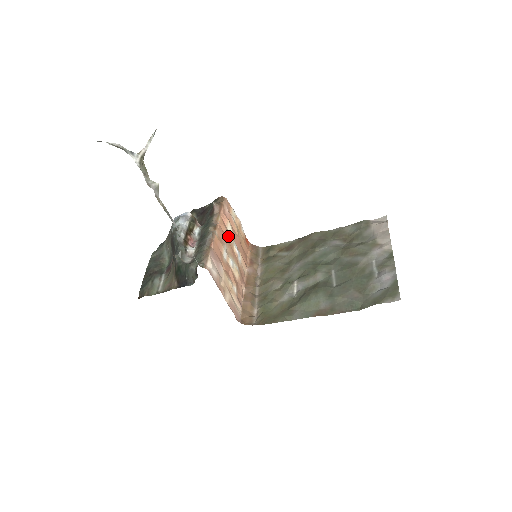
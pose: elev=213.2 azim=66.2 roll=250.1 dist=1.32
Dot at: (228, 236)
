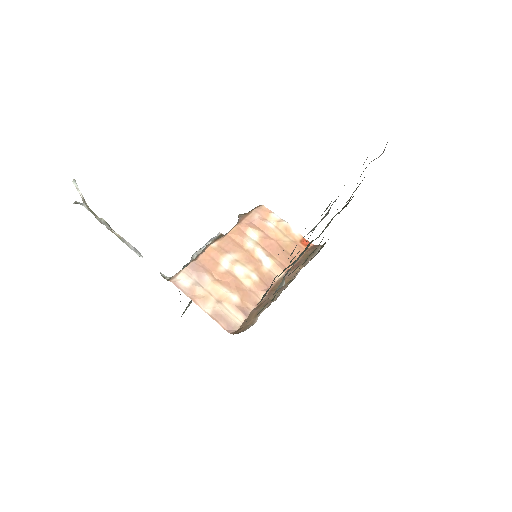
Dot at: (245, 244)
